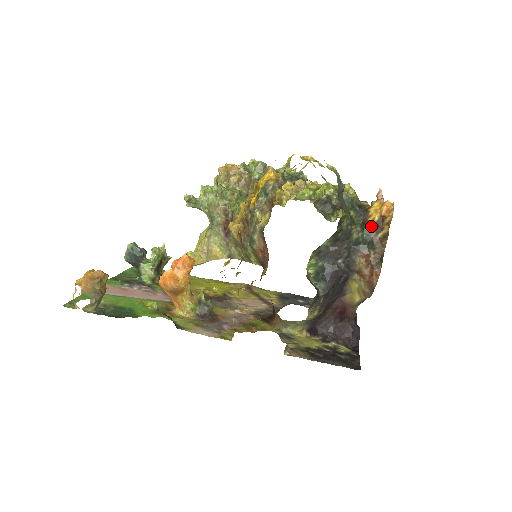
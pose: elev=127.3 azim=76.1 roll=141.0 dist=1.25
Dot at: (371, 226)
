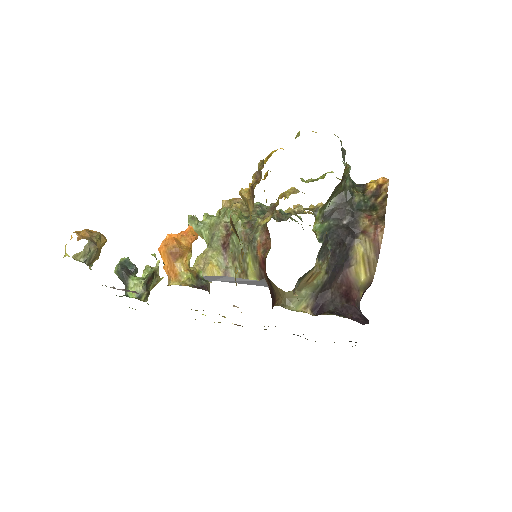
Dot at: (370, 193)
